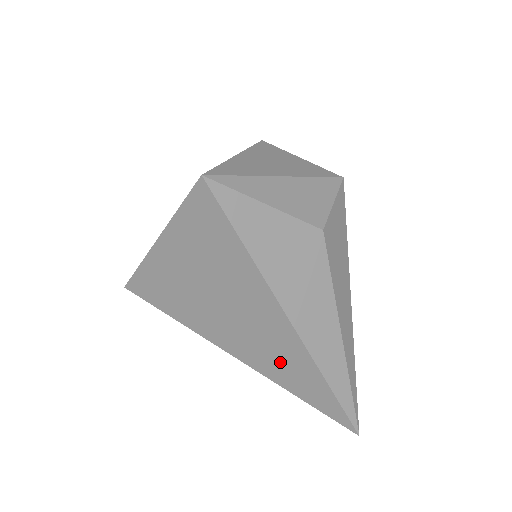
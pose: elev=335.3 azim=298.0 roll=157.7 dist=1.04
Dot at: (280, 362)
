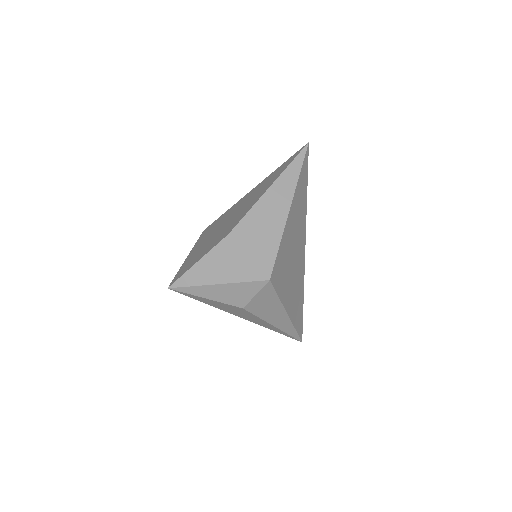
Dot at: occluded
